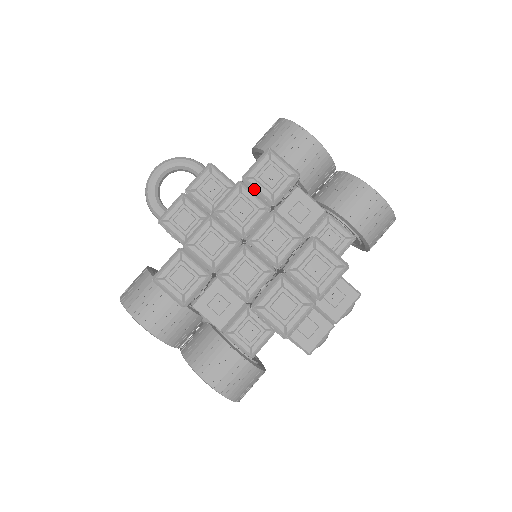
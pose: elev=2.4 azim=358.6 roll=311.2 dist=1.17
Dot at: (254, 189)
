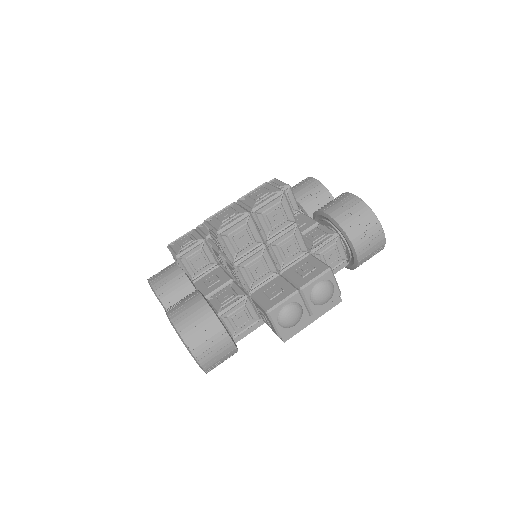
Dot at: occluded
